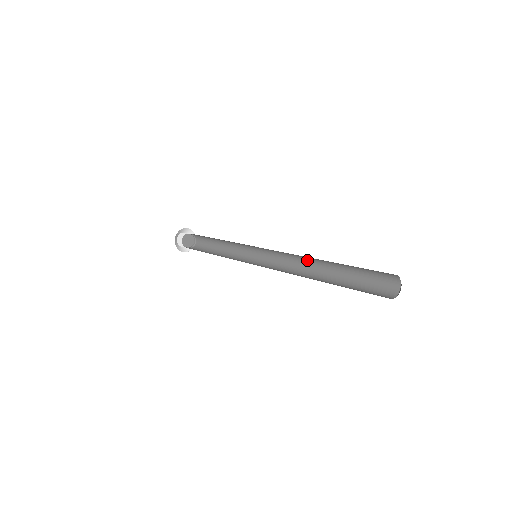
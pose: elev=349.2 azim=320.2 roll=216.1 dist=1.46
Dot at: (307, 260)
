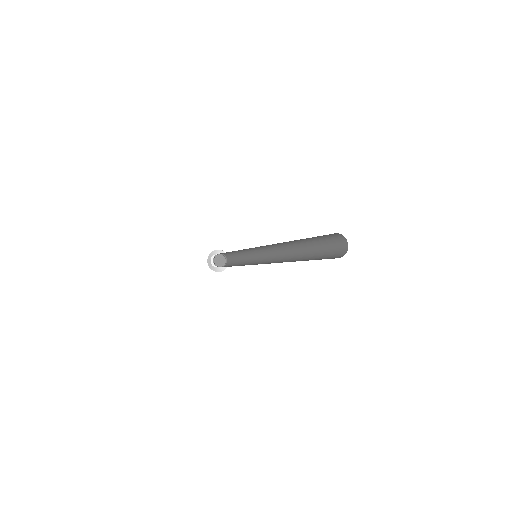
Dot at: (282, 243)
